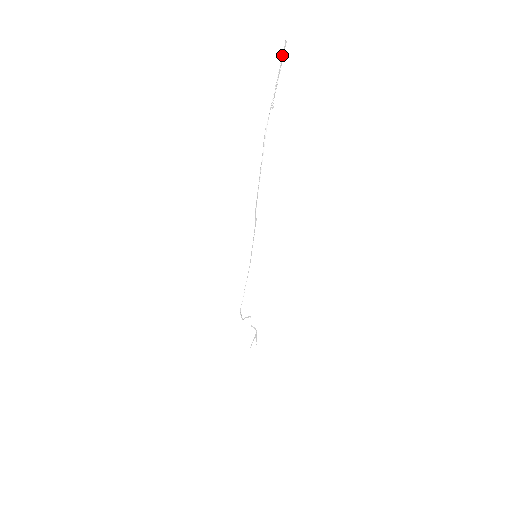
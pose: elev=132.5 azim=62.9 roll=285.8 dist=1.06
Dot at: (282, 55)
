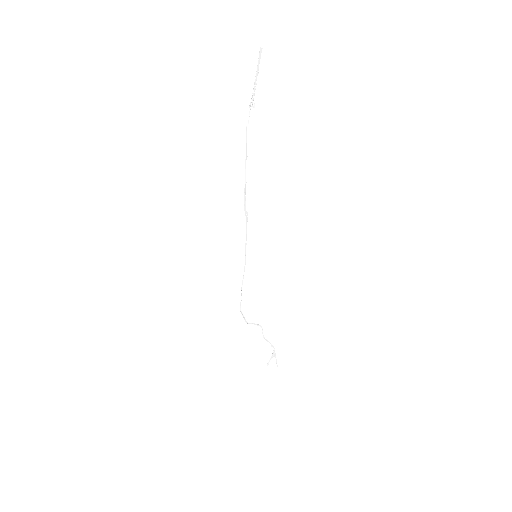
Dot at: (258, 60)
